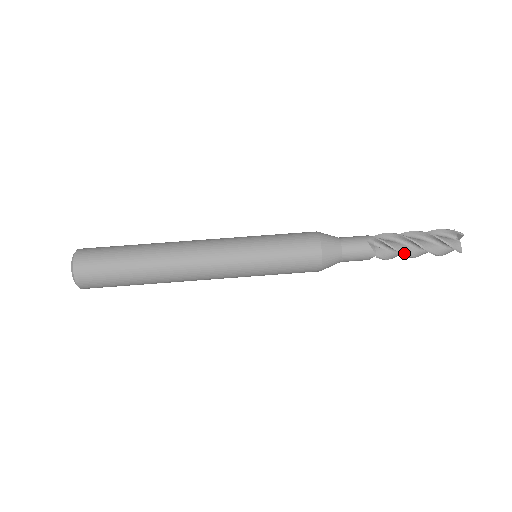
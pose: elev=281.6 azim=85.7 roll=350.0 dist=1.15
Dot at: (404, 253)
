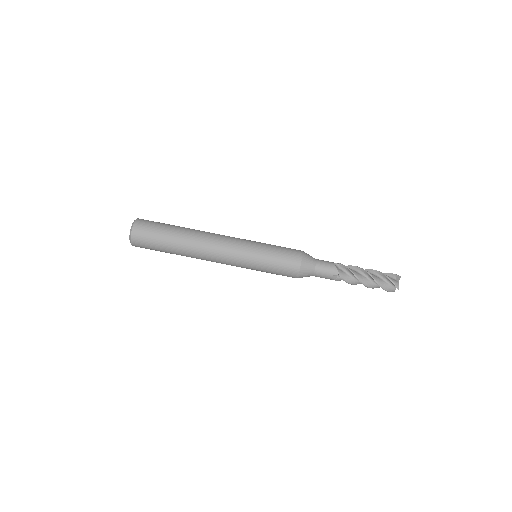
Dot at: (355, 284)
